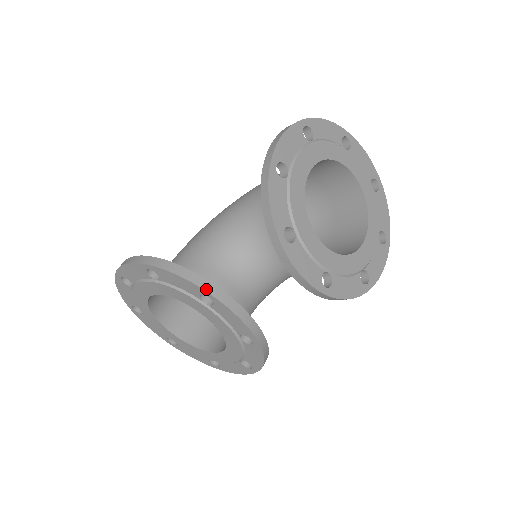
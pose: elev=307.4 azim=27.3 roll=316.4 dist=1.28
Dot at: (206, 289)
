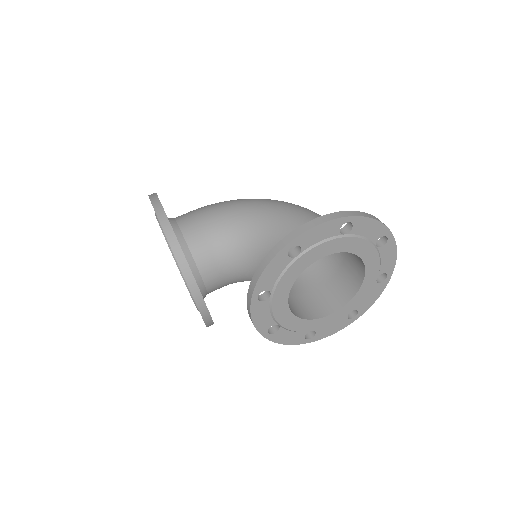
Dot at: (187, 280)
